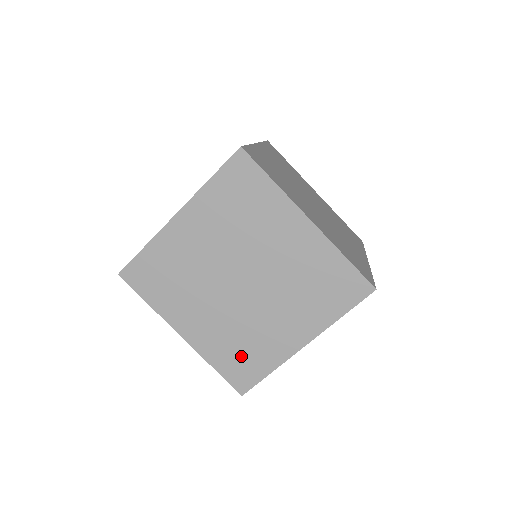
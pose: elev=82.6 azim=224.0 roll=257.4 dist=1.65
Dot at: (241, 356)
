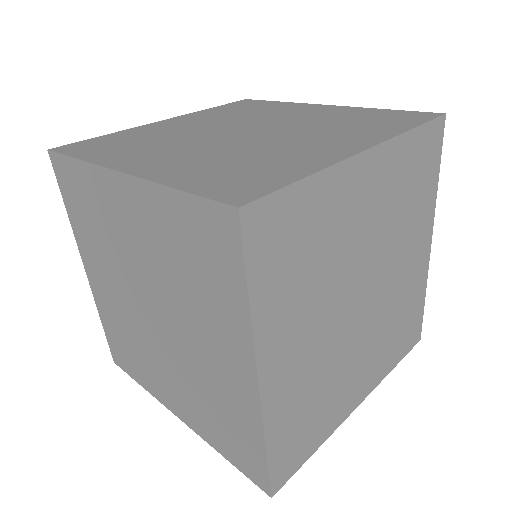
Dot at: (125, 347)
